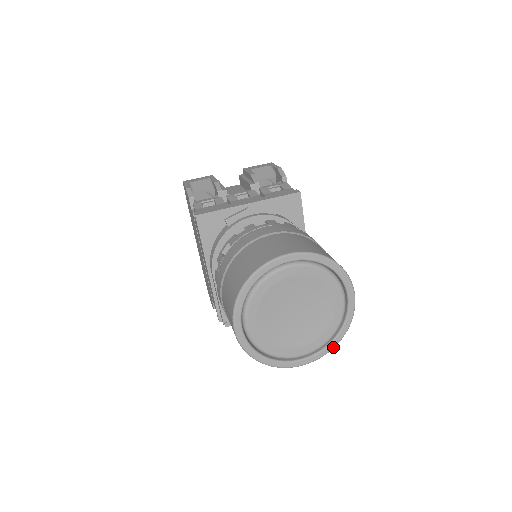
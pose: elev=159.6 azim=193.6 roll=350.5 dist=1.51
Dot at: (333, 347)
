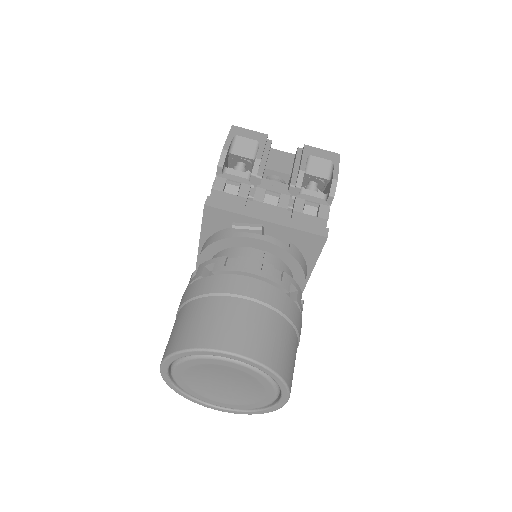
Dot at: (249, 414)
